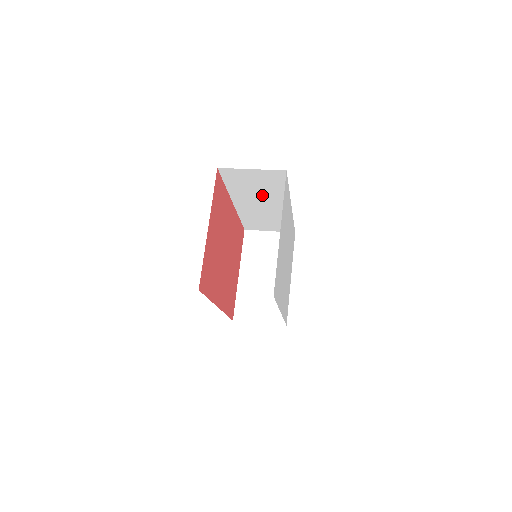
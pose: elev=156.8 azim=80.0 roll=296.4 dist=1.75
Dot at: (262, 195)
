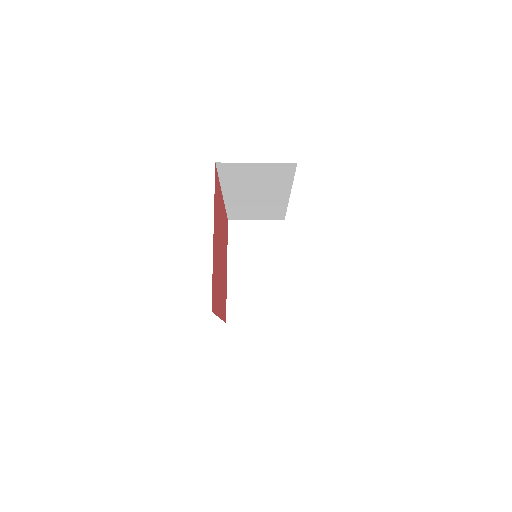
Dot at: (260, 187)
